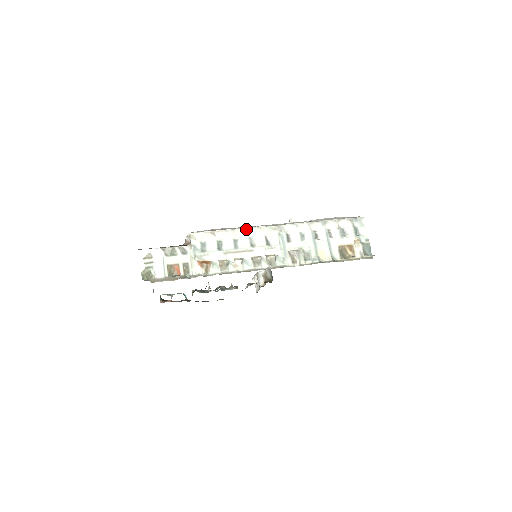
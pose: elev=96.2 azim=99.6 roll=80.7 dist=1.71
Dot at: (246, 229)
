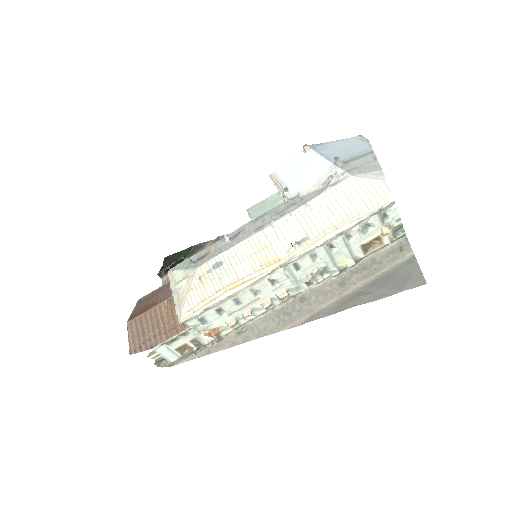
Dot at: (243, 288)
